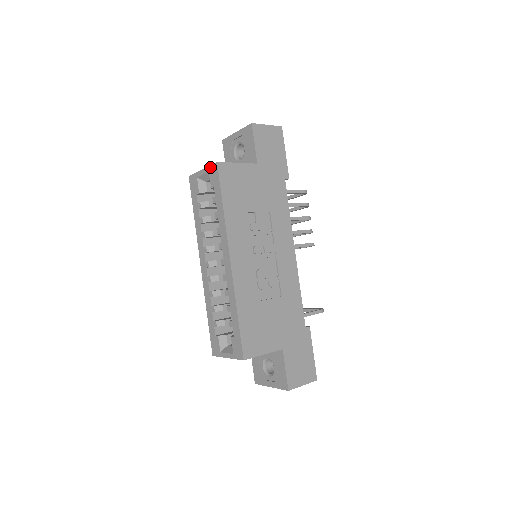
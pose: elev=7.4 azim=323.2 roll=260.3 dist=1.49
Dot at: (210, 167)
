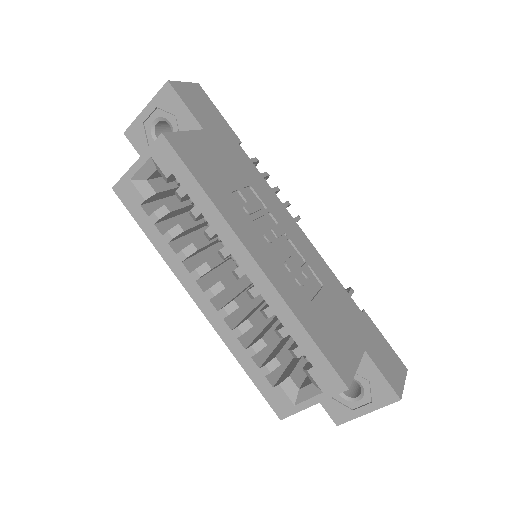
Dot at: (151, 148)
